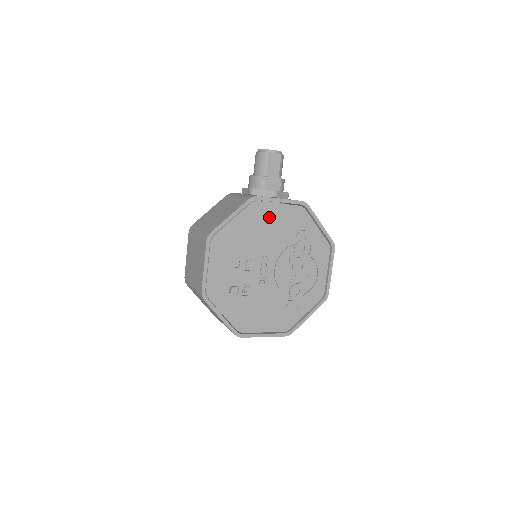
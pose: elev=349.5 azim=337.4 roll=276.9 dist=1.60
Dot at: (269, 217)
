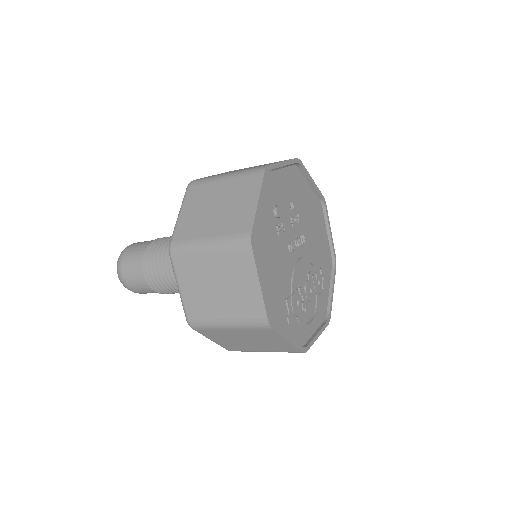
Dot at: (320, 227)
